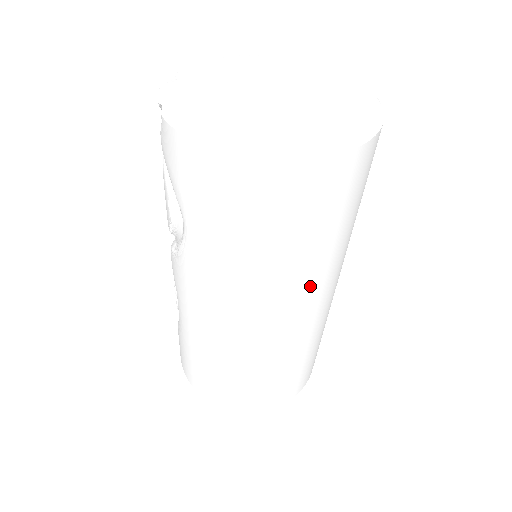
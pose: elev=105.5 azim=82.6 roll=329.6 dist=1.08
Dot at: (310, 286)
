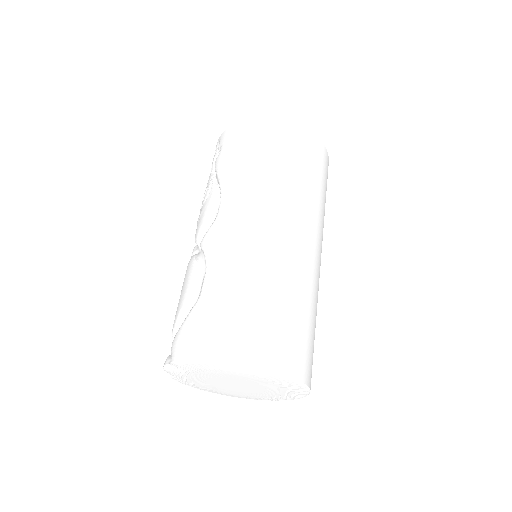
Dot at: occluded
